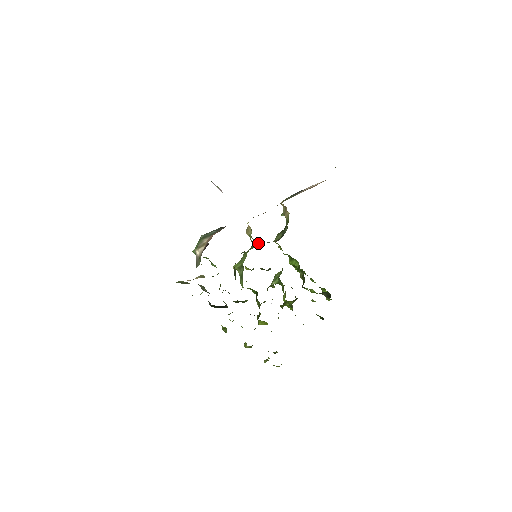
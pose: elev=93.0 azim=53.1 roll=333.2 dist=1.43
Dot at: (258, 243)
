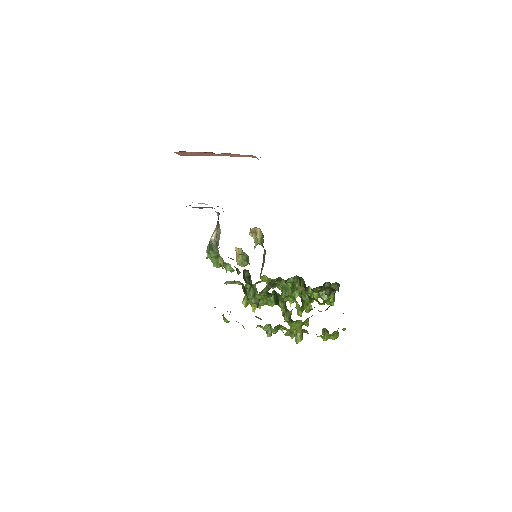
Dot at: occluded
